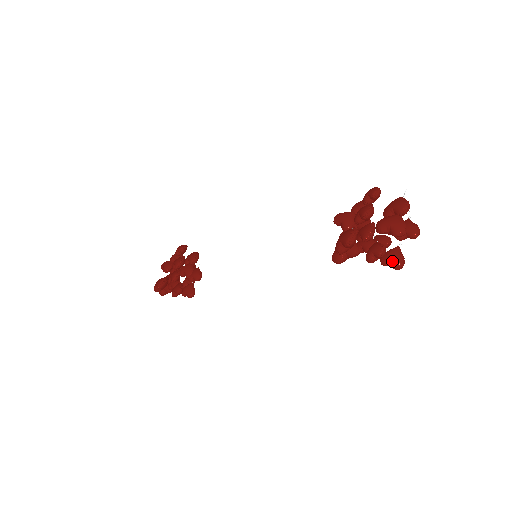
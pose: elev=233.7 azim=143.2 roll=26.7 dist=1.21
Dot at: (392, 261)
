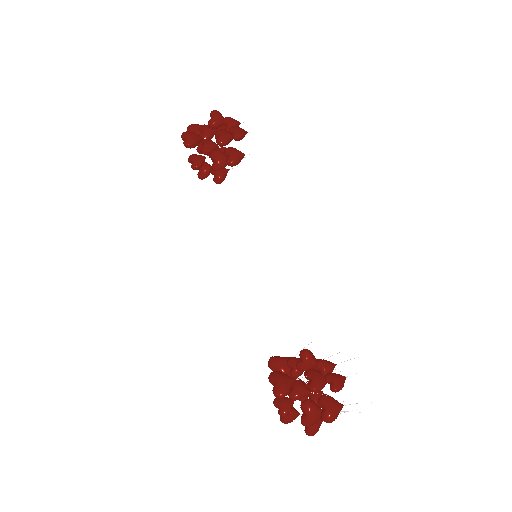
Dot at: (284, 417)
